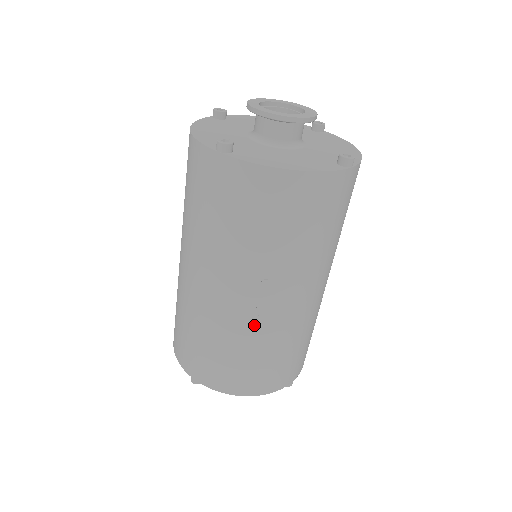
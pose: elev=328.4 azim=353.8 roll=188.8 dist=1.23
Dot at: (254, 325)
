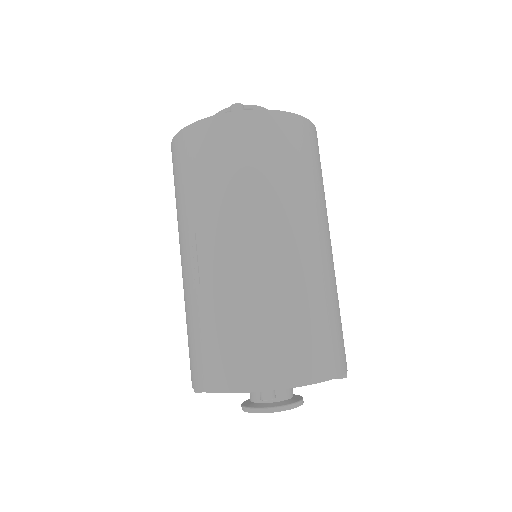
Dot at: (191, 286)
